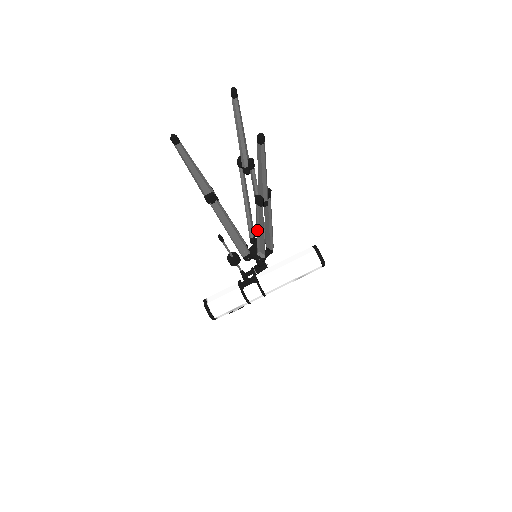
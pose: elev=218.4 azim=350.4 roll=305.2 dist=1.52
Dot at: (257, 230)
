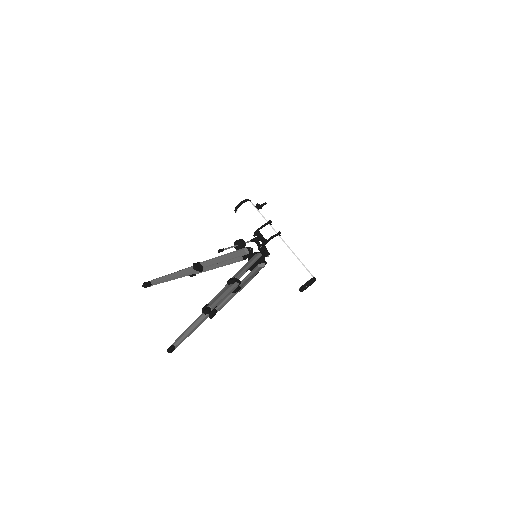
Dot at: occluded
